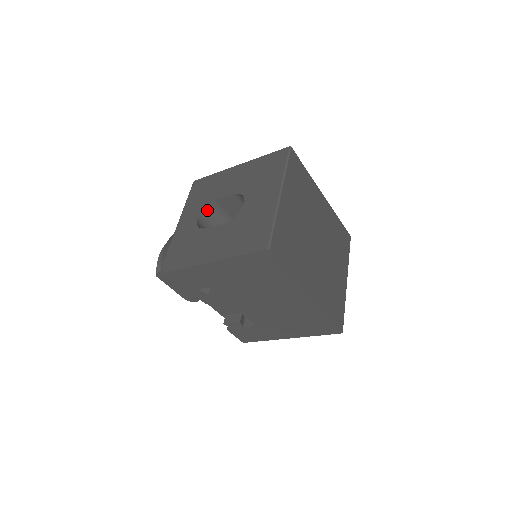
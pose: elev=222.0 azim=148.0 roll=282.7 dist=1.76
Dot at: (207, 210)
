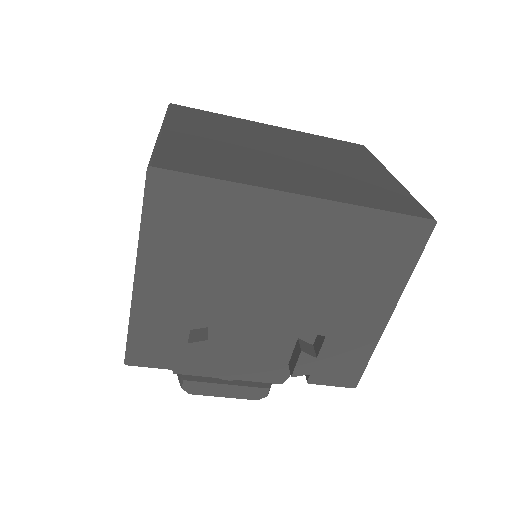
Dot at: occluded
